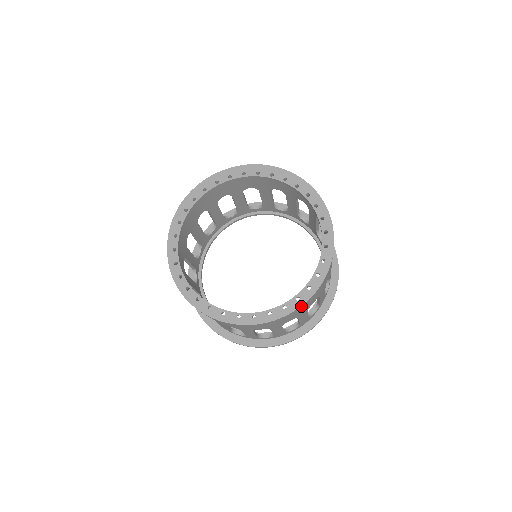
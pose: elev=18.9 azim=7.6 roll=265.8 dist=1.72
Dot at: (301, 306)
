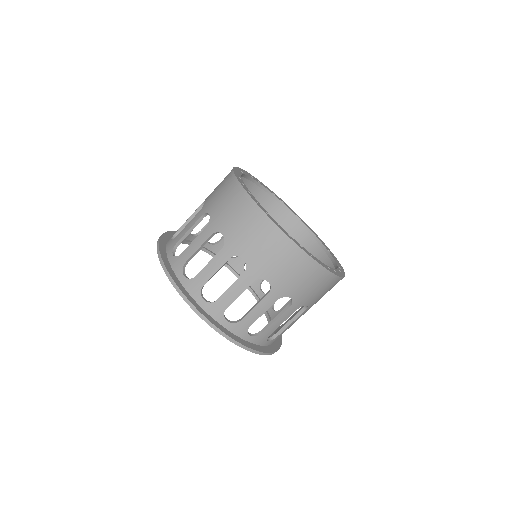
Dot at: (312, 259)
